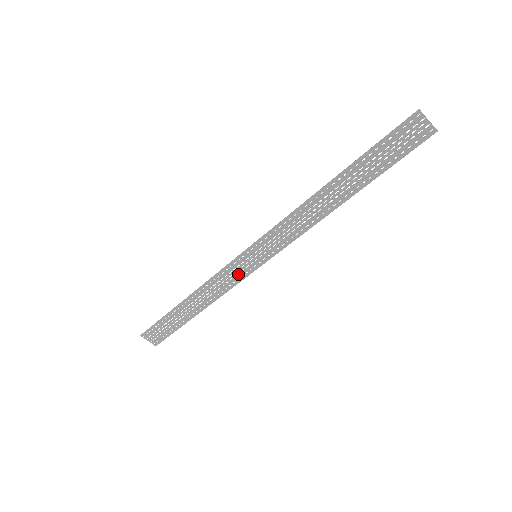
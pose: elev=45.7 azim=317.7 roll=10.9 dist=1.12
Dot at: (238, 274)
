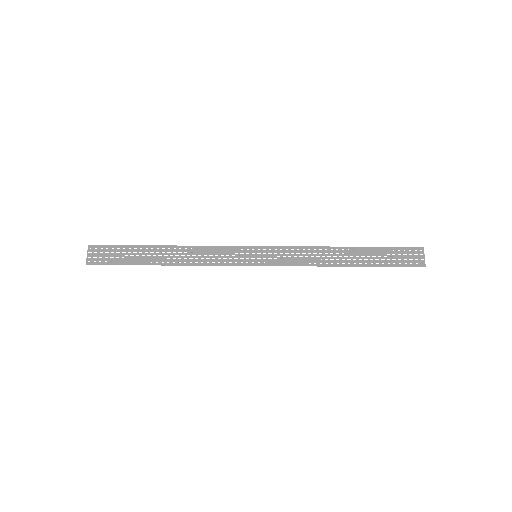
Dot at: (229, 259)
